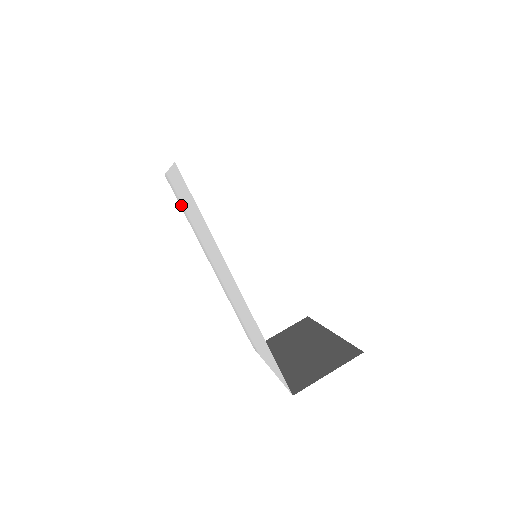
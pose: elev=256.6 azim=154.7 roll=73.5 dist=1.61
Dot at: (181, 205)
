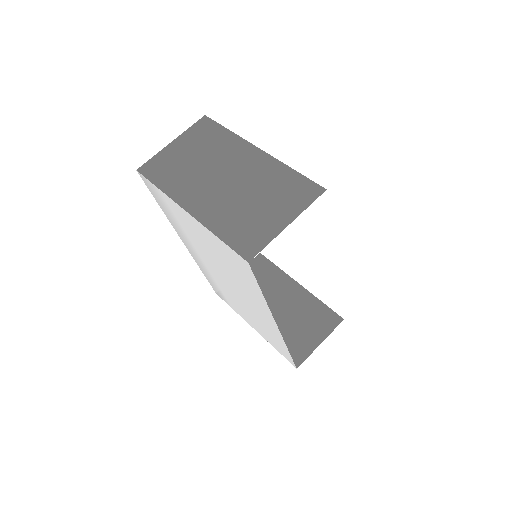
Dot at: (162, 205)
